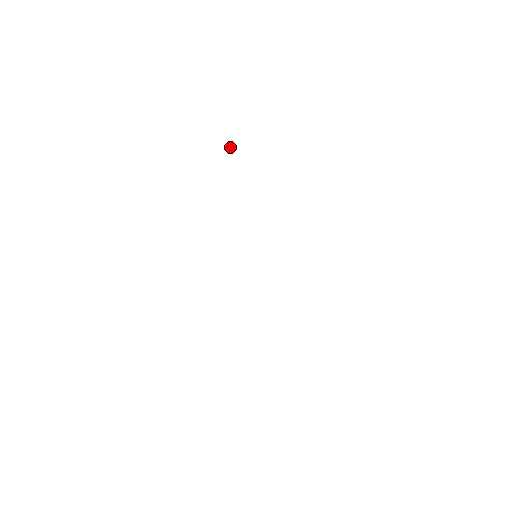
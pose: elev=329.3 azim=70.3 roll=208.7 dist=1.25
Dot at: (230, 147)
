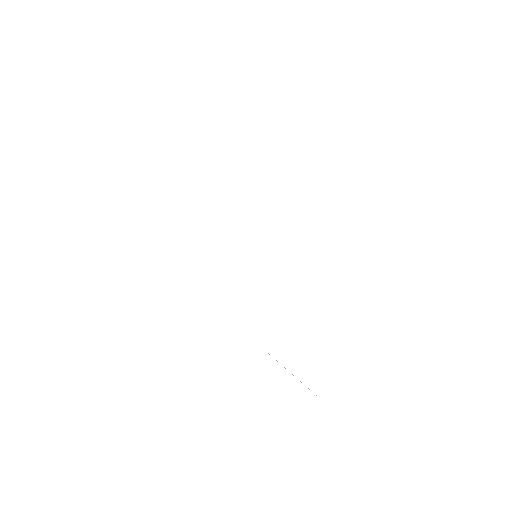
Dot at: occluded
